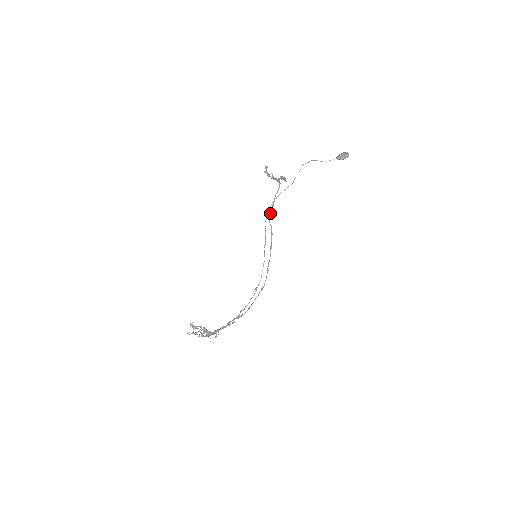
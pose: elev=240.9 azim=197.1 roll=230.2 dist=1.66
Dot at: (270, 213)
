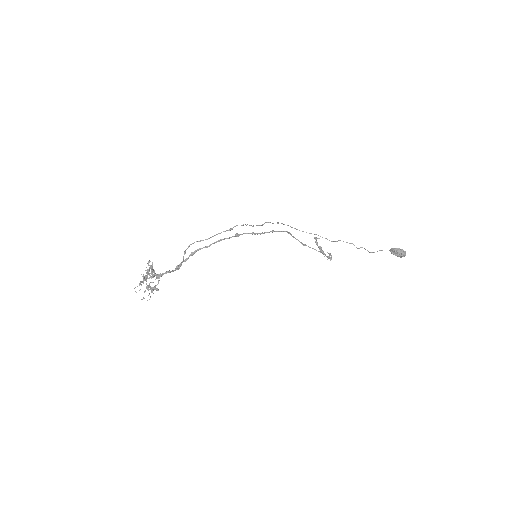
Dot at: (295, 238)
